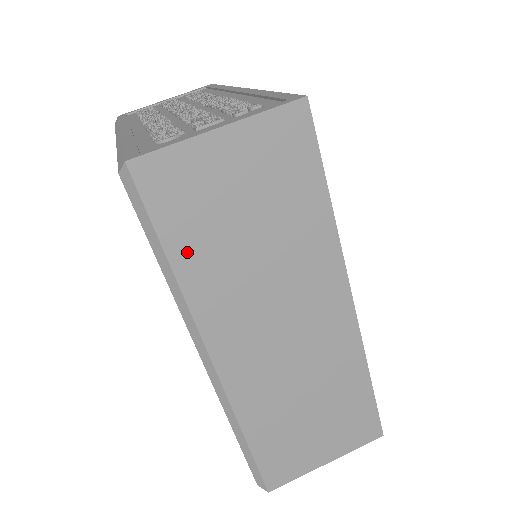
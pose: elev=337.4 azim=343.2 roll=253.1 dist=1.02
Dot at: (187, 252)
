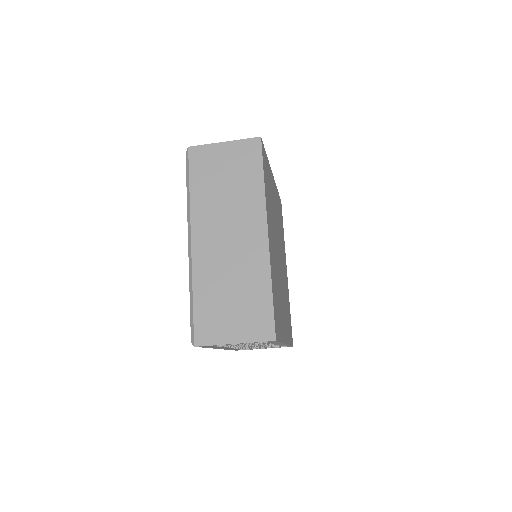
Dot at: (198, 185)
